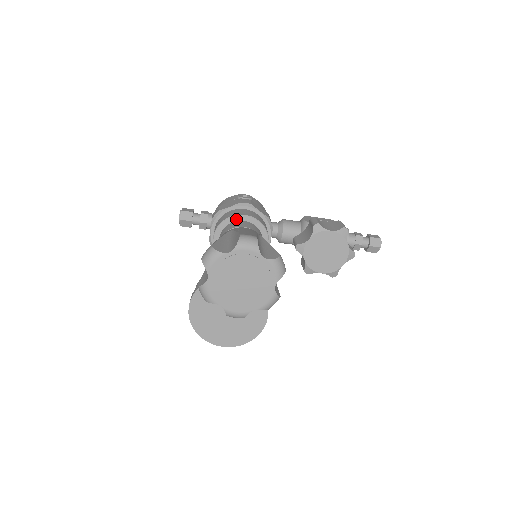
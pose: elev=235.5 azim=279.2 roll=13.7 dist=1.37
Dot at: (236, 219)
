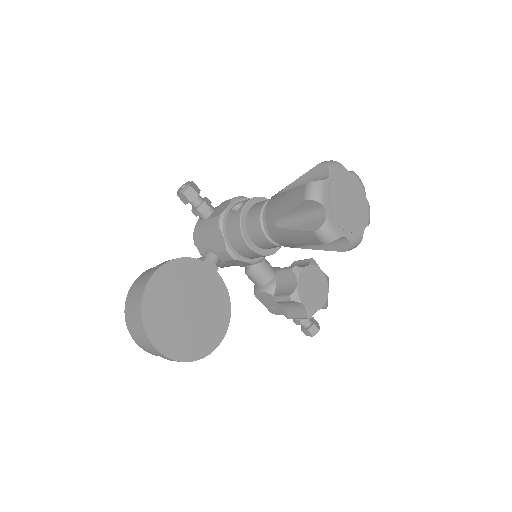
Dot at: occluded
